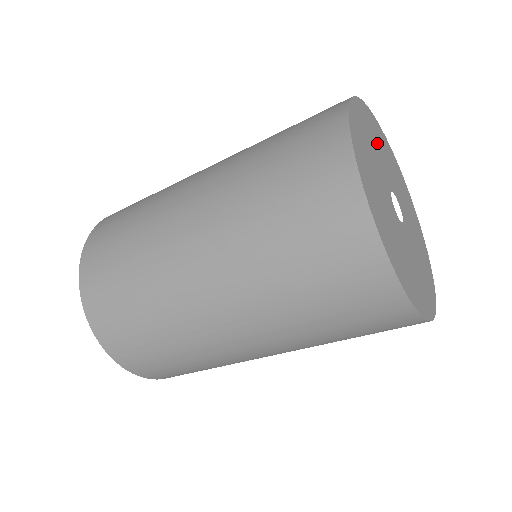
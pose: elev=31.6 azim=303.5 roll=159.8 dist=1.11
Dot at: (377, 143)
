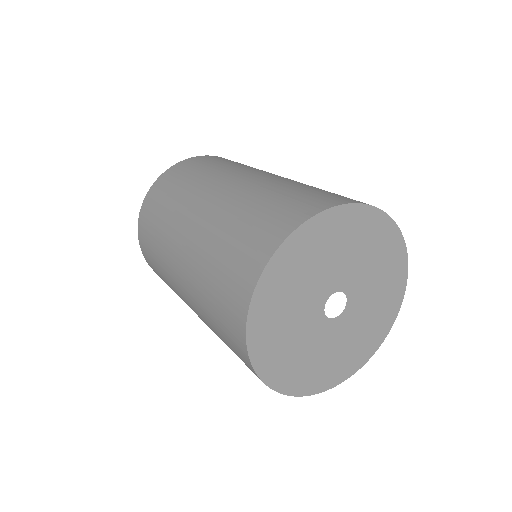
Dot at: (289, 298)
